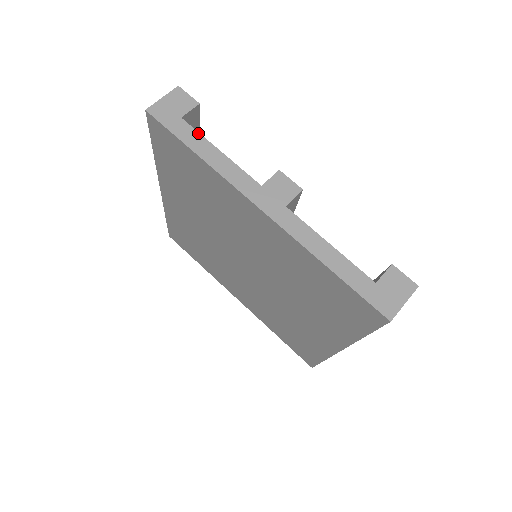
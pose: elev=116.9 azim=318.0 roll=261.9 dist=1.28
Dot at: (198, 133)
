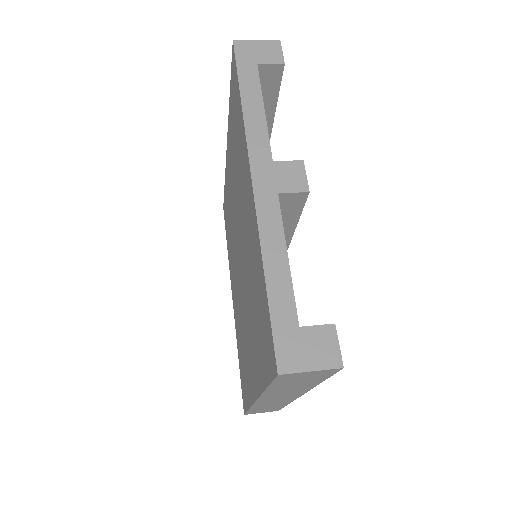
Dot at: (259, 84)
